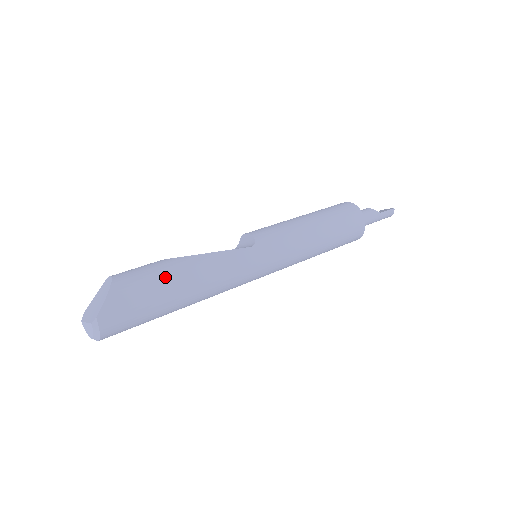
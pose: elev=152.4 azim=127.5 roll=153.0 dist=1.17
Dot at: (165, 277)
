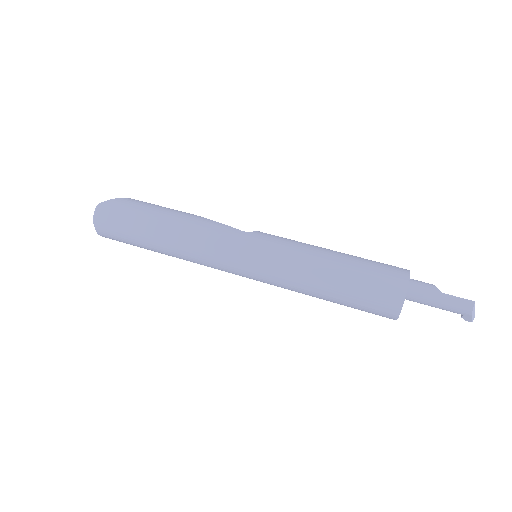
Dot at: (159, 210)
